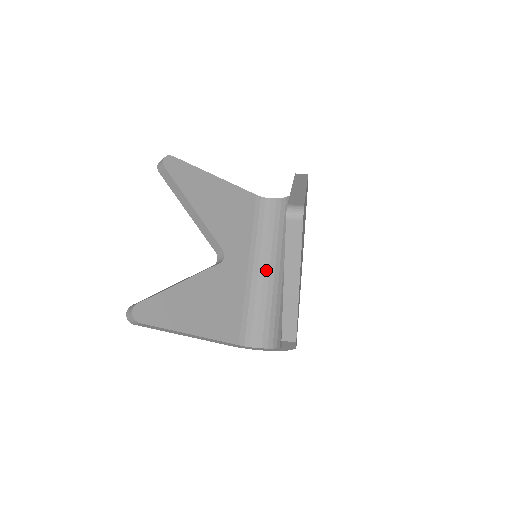
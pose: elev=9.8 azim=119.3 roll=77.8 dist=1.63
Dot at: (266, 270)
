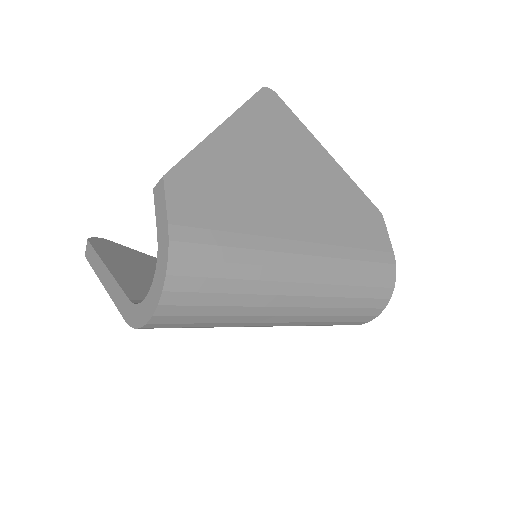
Dot at: occluded
